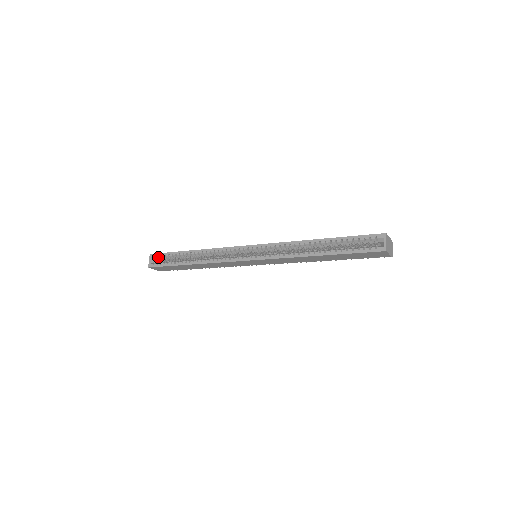
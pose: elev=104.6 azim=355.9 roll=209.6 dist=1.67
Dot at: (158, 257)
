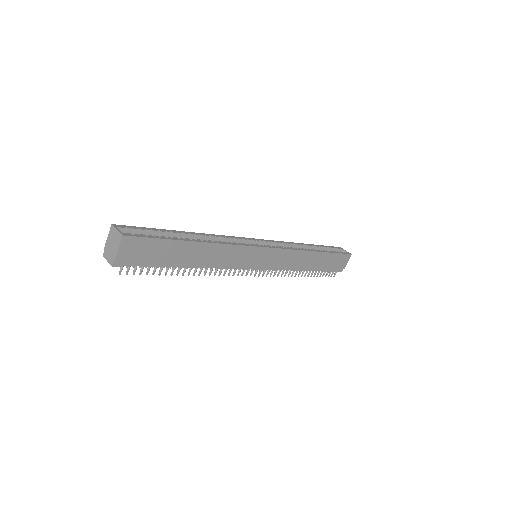
Dot at: (131, 230)
